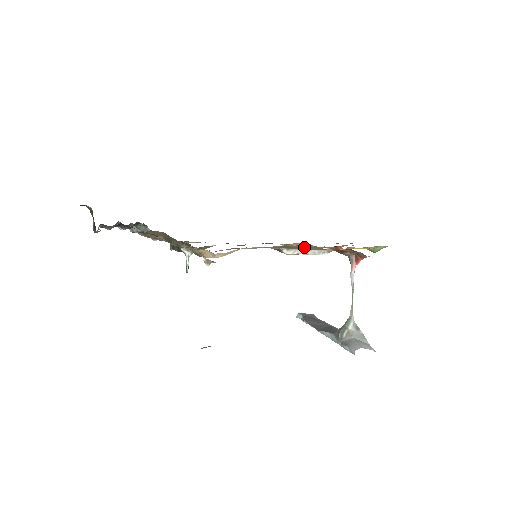
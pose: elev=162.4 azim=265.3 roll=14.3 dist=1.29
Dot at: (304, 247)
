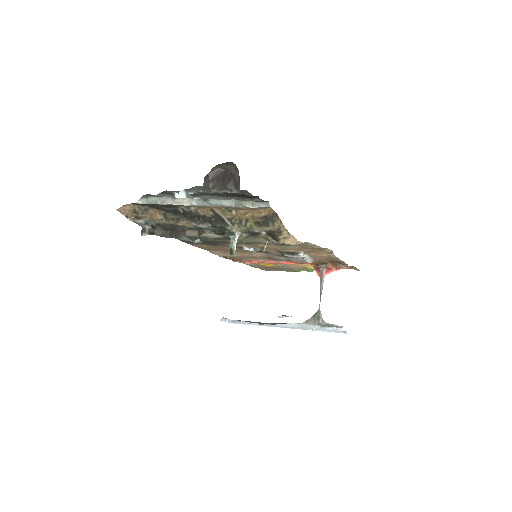
Dot at: (322, 253)
